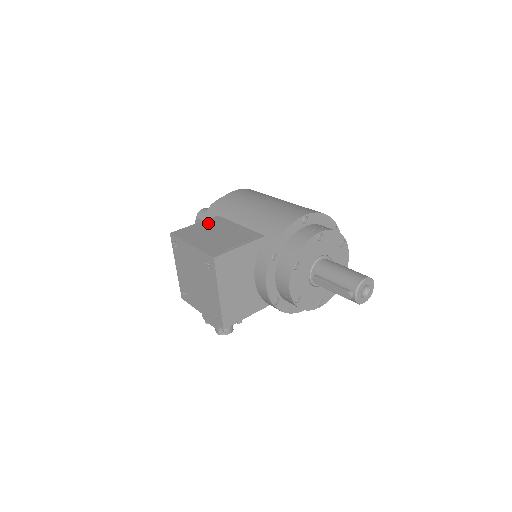
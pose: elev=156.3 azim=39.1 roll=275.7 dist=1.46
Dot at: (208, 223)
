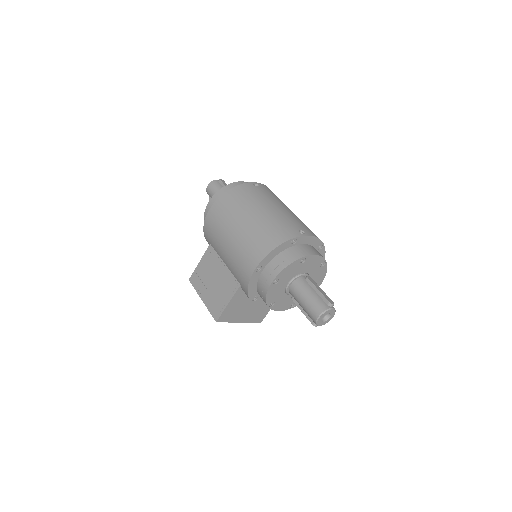
Dot at: (206, 261)
